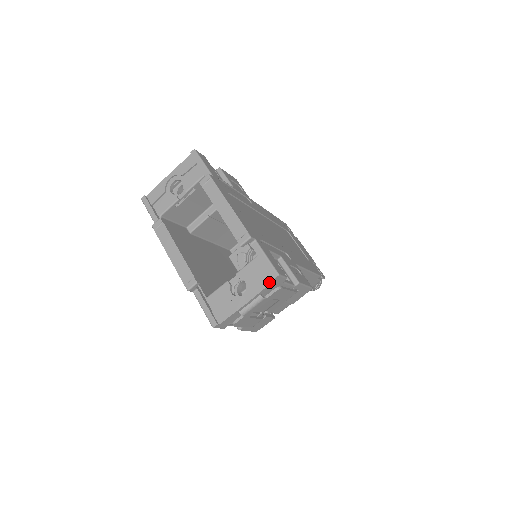
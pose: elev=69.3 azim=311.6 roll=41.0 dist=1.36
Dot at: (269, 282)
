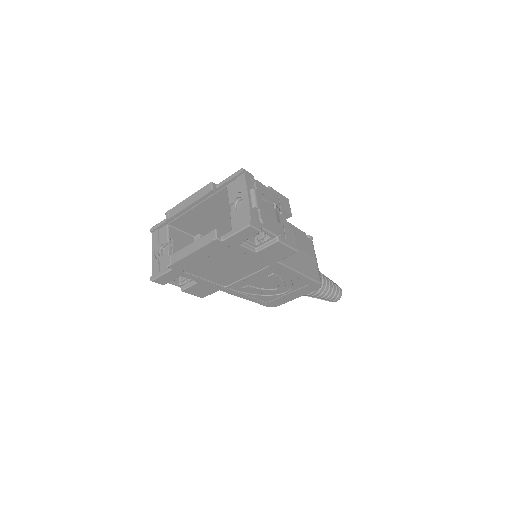
Dot at: (244, 177)
